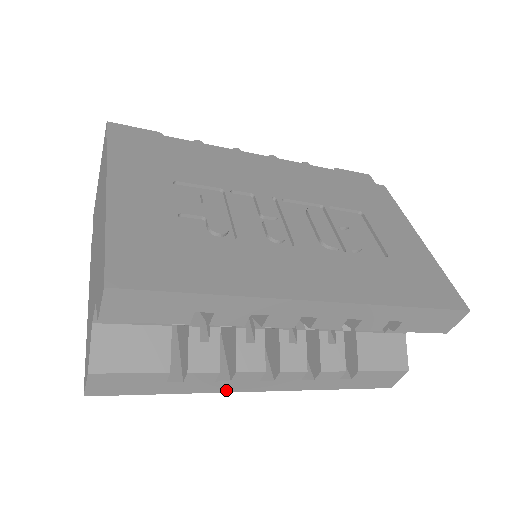
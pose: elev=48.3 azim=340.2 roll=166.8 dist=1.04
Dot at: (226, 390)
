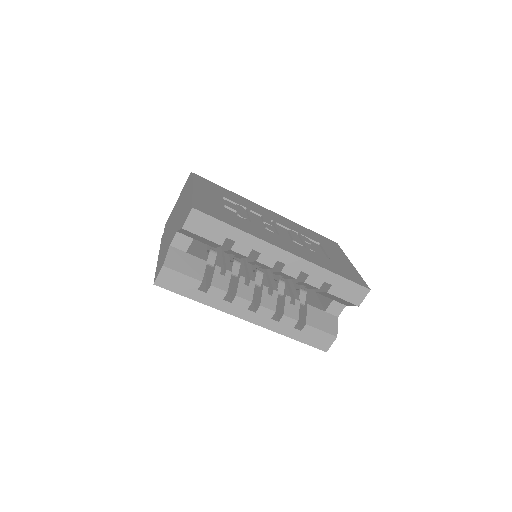
Dot at: (227, 311)
